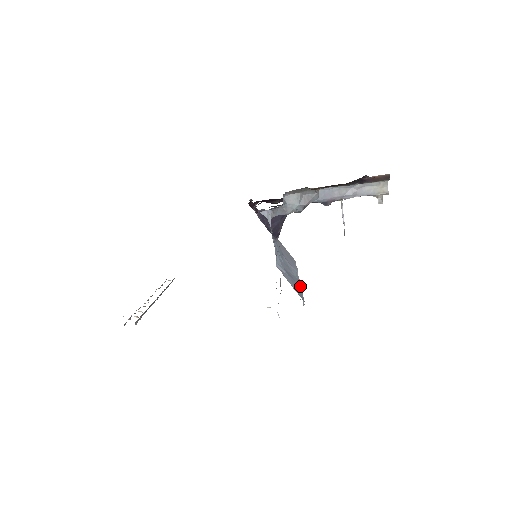
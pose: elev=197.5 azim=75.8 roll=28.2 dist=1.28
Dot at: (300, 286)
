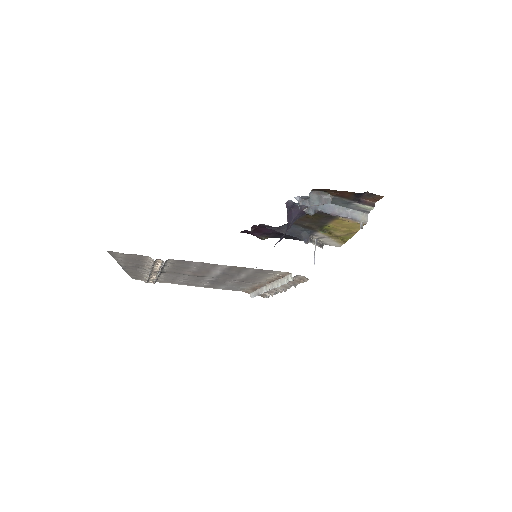
Dot at: occluded
